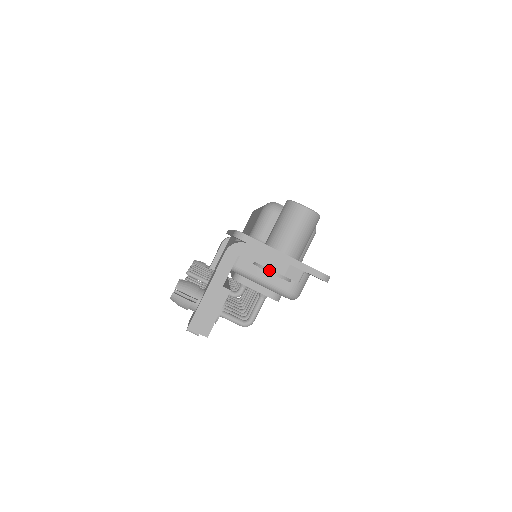
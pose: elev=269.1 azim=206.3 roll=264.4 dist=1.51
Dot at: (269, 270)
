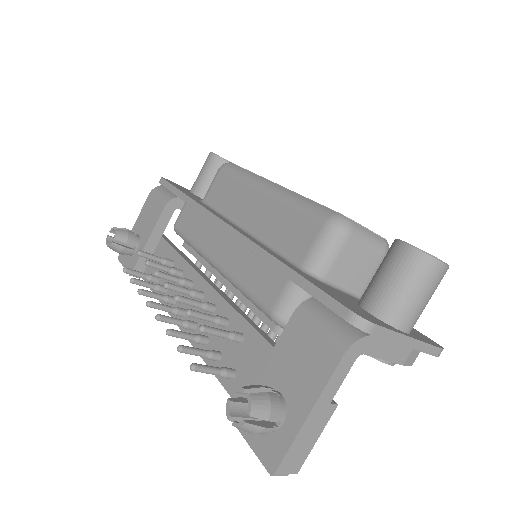
Dot at: (384, 360)
